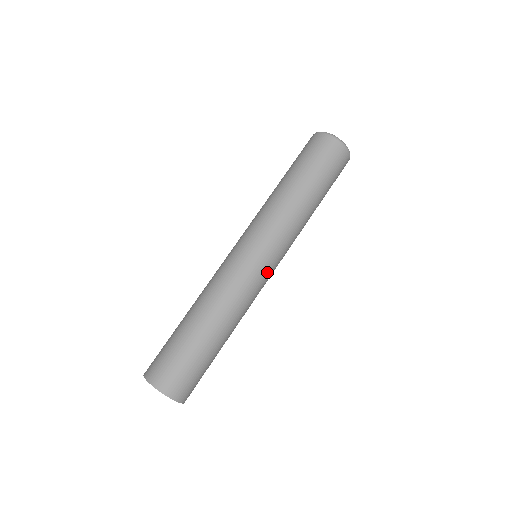
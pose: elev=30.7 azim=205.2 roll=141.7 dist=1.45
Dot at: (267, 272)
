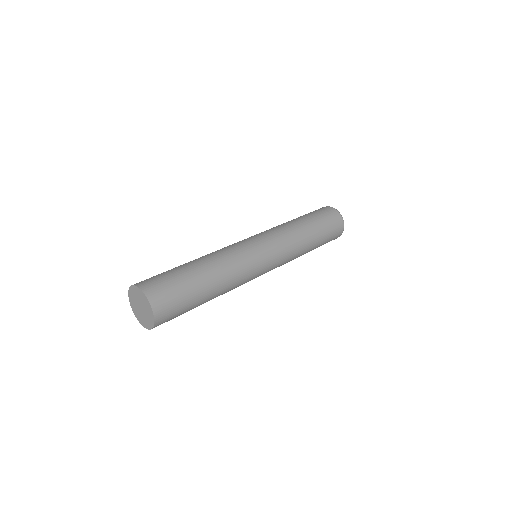
Dot at: (261, 274)
